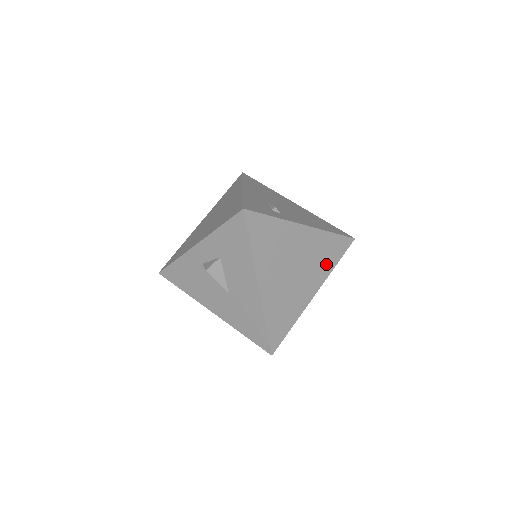
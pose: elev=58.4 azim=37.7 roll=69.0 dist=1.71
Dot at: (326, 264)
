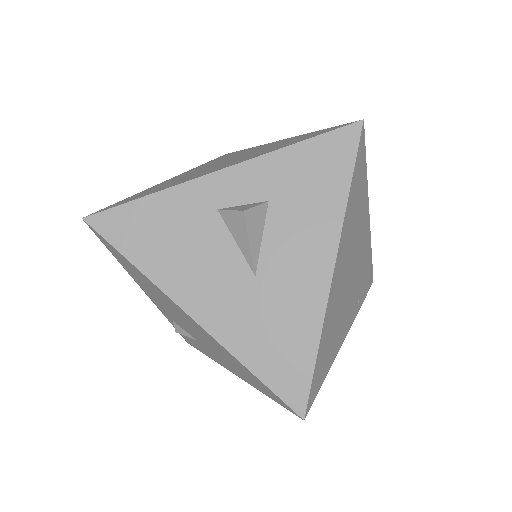
Dot at: (360, 295)
